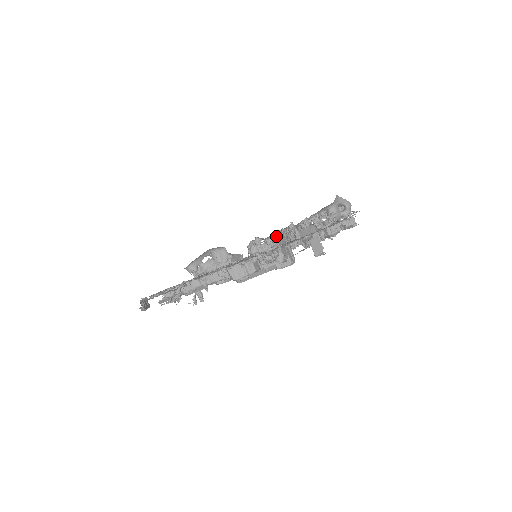
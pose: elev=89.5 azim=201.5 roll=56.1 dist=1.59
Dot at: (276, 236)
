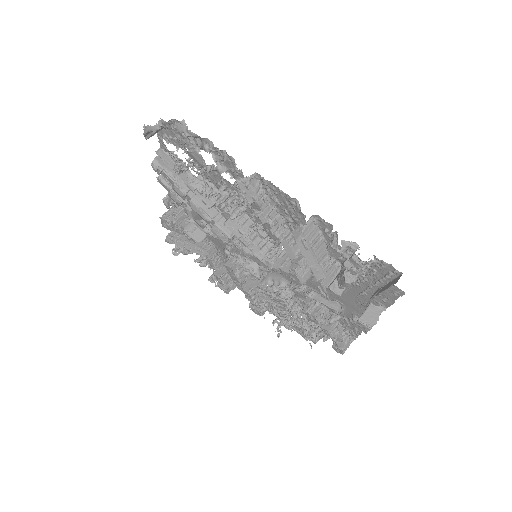
Dot at: occluded
